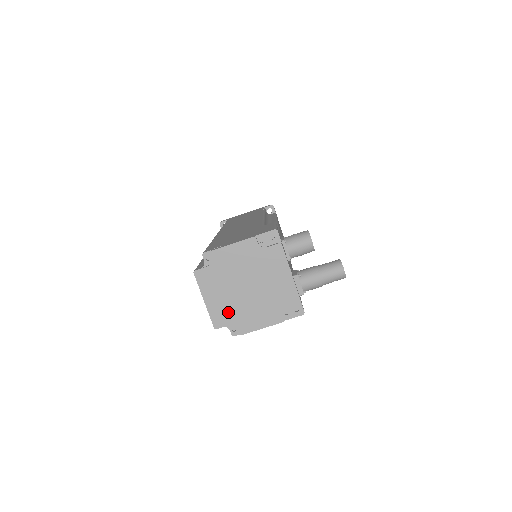
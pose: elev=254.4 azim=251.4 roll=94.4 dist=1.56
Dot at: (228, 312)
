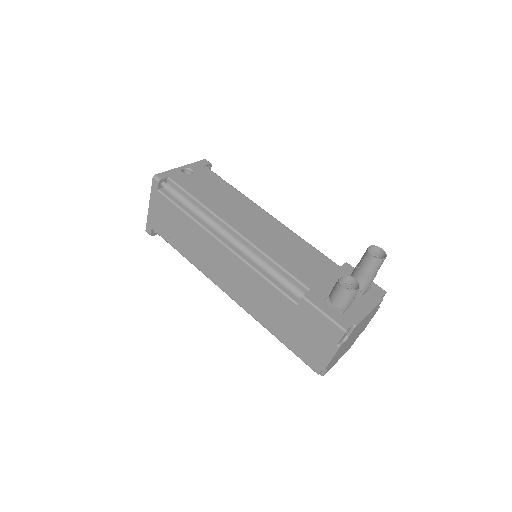
Dot at: (351, 344)
